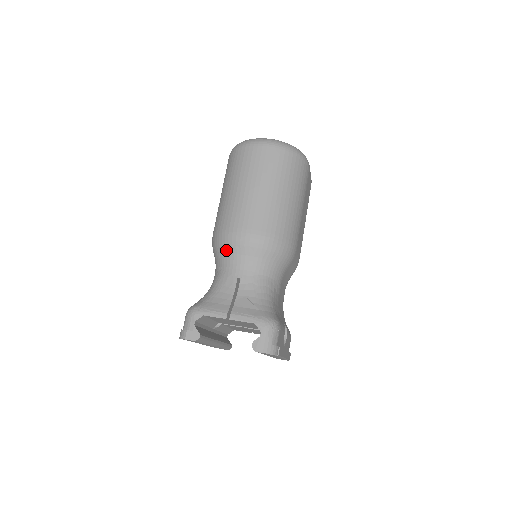
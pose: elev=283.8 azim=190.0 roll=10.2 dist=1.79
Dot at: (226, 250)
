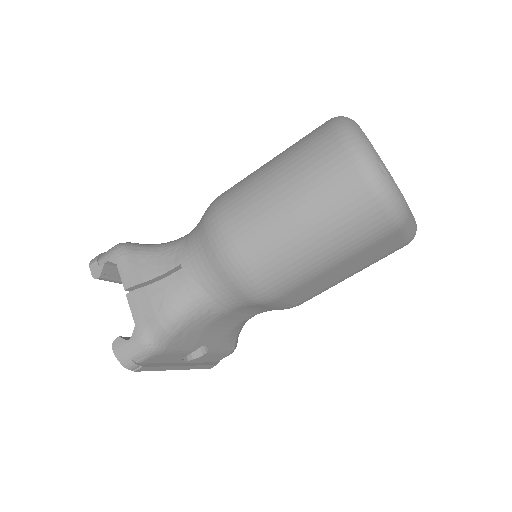
Dot at: (200, 226)
